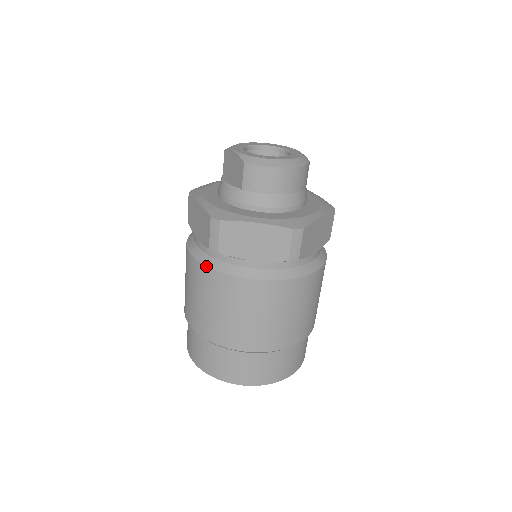
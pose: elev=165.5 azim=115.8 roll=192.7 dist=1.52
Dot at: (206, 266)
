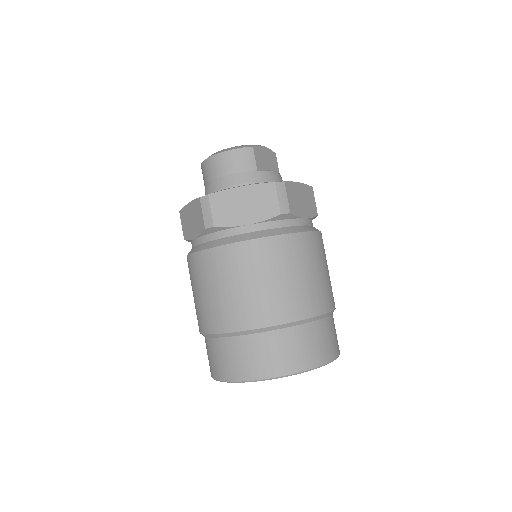
Dot at: occluded
